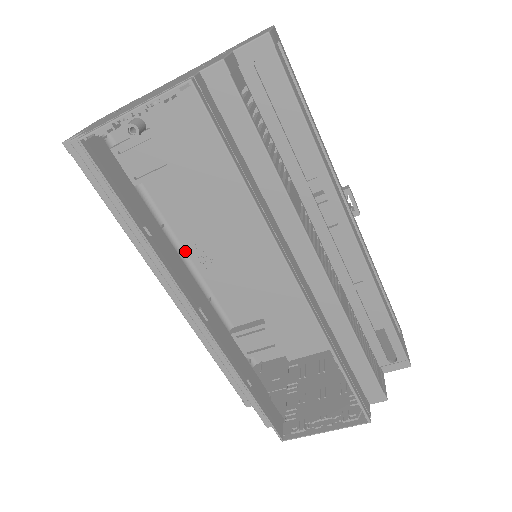
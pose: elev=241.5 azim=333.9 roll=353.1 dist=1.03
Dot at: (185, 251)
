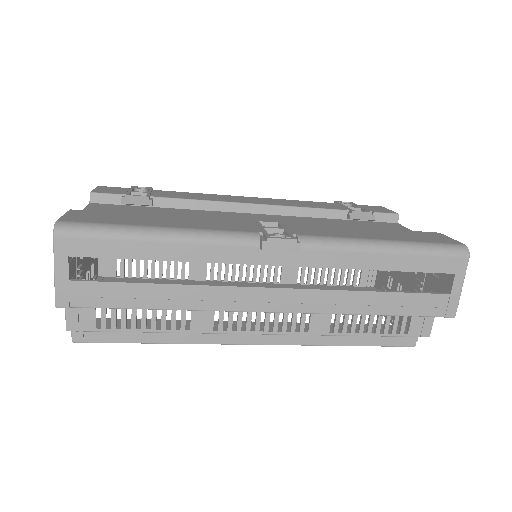
Dot at: occluded
